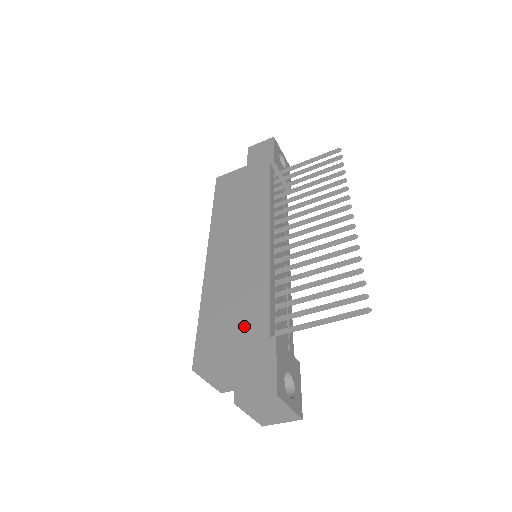
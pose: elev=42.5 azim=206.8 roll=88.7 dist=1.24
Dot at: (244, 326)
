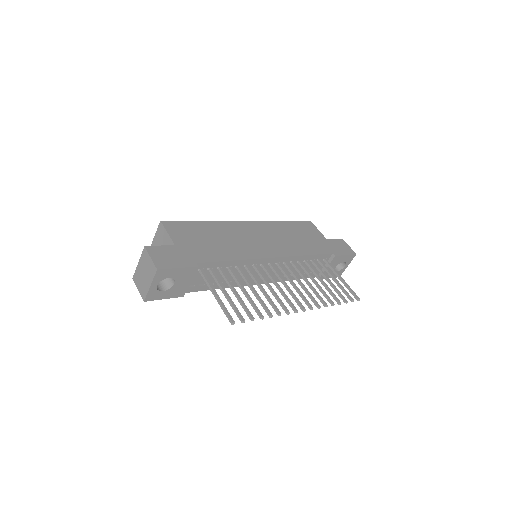
Dot at: (200, 247)
